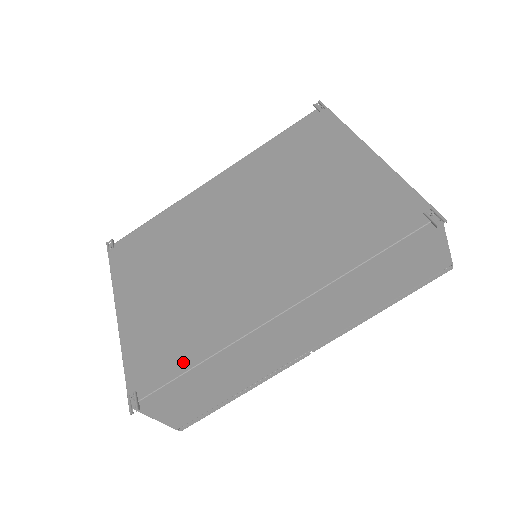
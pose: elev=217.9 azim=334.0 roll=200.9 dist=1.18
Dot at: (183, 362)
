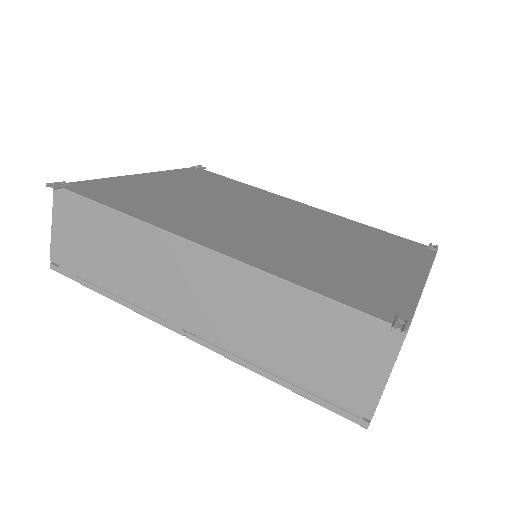
Dot at: (116, 204)
